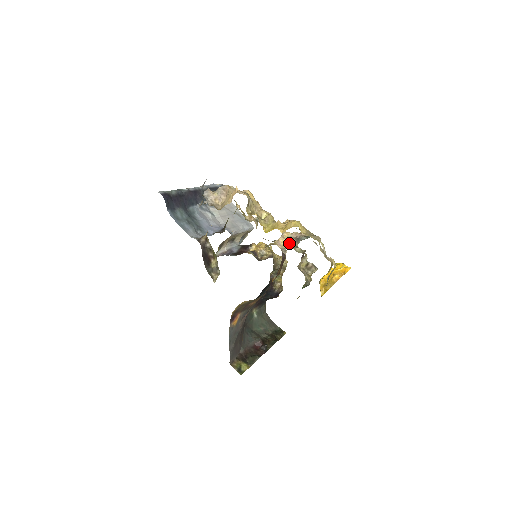
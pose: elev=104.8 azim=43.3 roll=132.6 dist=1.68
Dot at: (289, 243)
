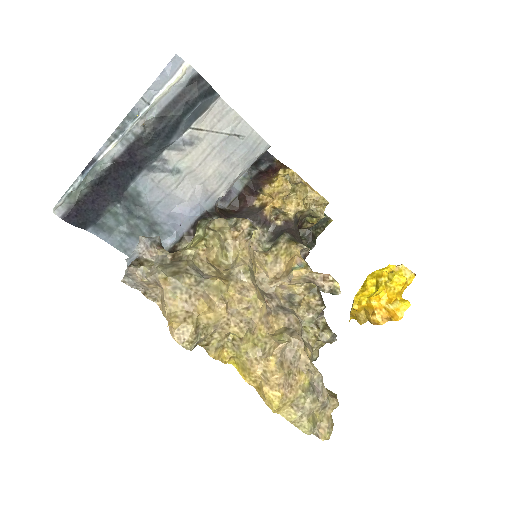
Dot at: (302, 282)
